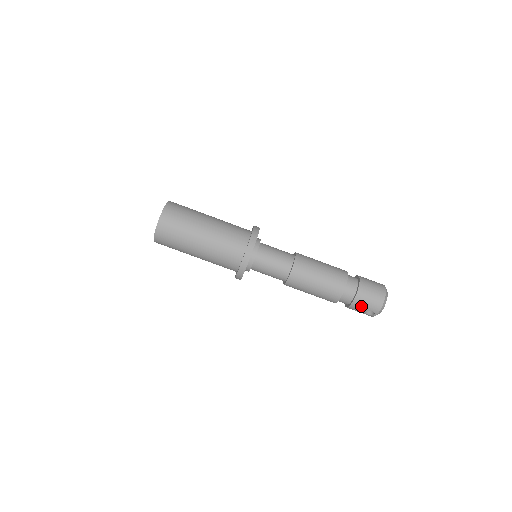
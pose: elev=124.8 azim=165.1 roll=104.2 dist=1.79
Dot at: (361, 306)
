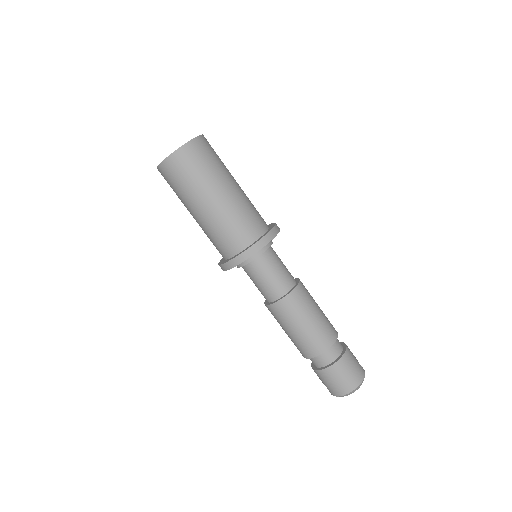
Dot at: (321, 379)
